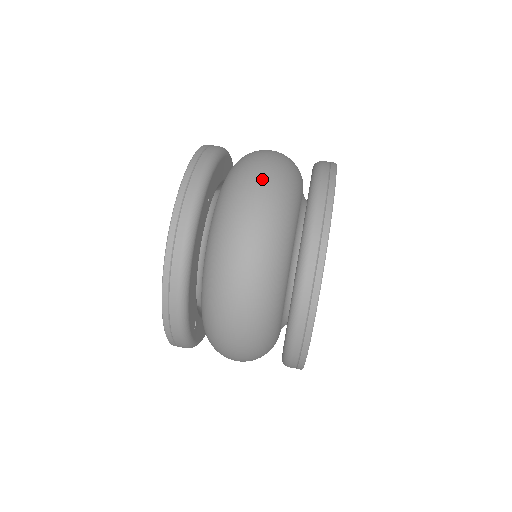
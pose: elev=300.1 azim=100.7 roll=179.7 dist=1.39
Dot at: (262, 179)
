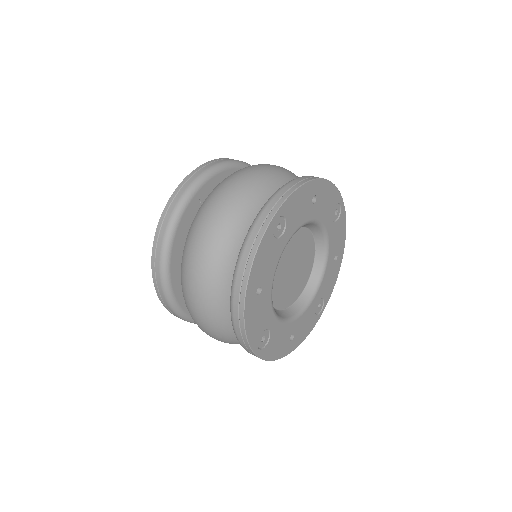
Dot at: (229, 190)
